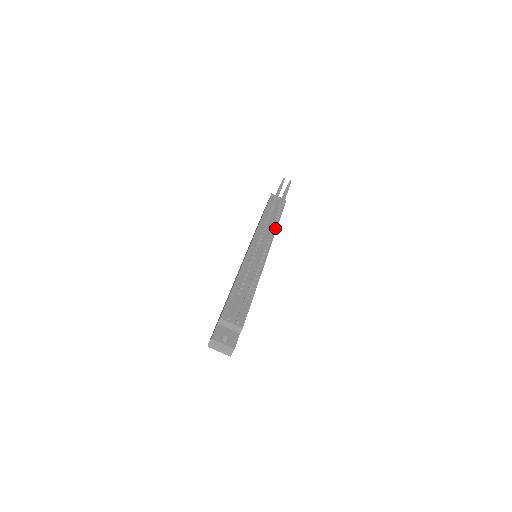
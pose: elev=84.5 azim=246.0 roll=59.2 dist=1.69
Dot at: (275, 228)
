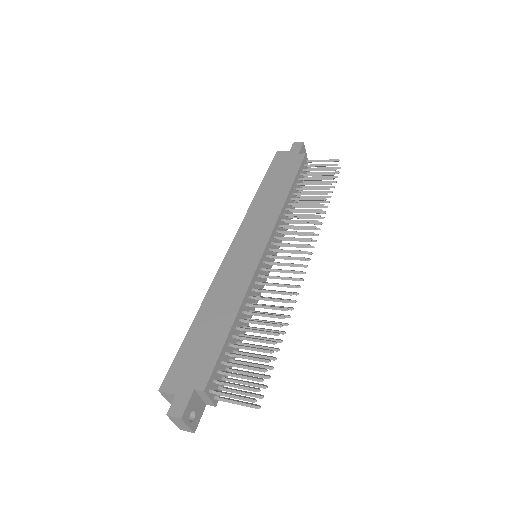
Dot at: occluded
